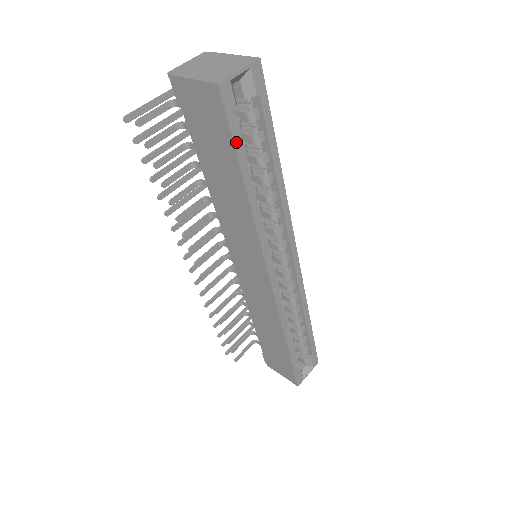
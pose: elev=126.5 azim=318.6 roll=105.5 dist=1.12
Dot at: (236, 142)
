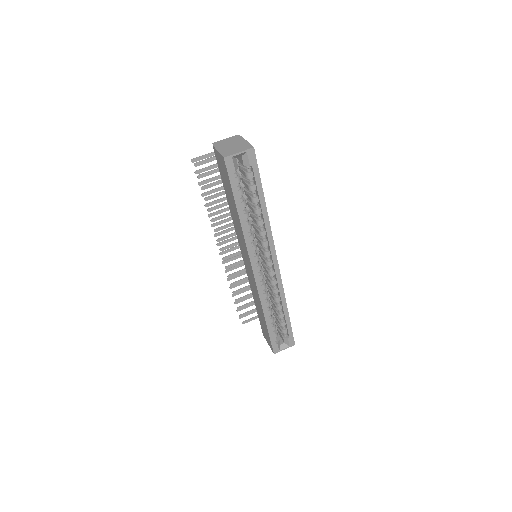
Dot at: (233, 188)
